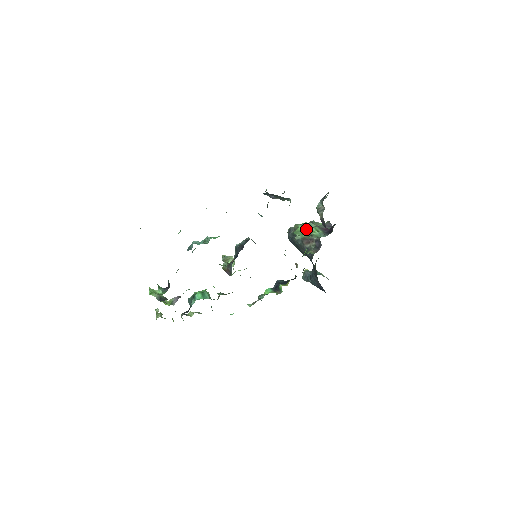
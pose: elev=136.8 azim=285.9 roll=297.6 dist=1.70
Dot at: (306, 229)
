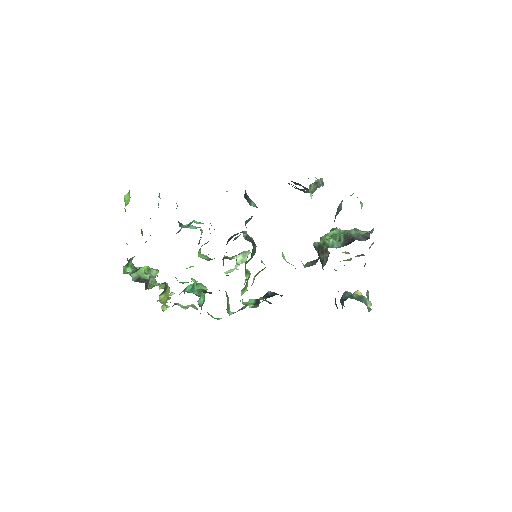
Dot at: (334, 235)
